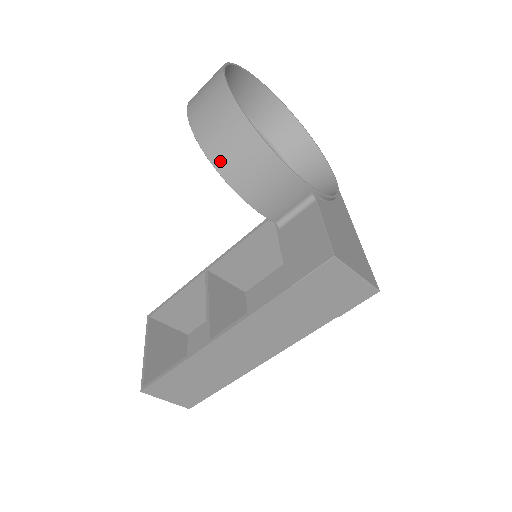
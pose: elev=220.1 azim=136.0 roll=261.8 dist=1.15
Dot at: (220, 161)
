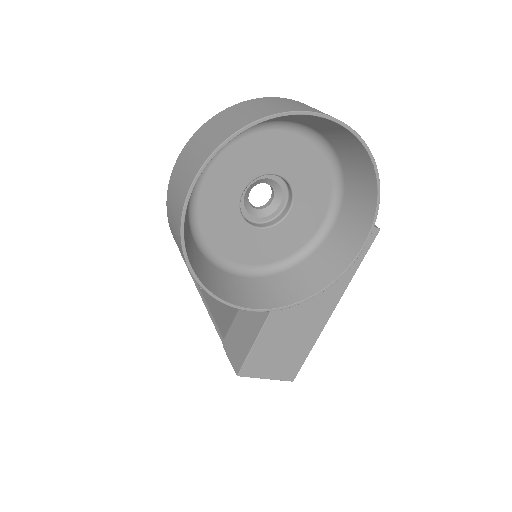
Dot at: occluded
